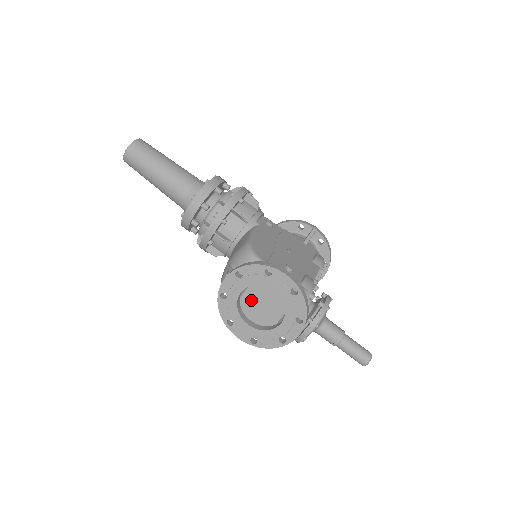
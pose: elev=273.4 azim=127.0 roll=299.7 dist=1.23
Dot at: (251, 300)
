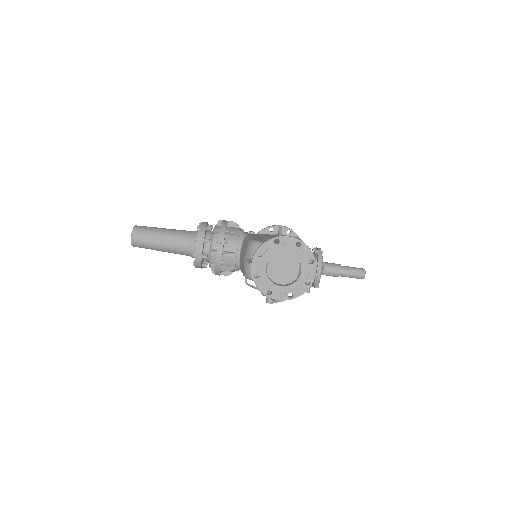
Dot at: (274, 270)
